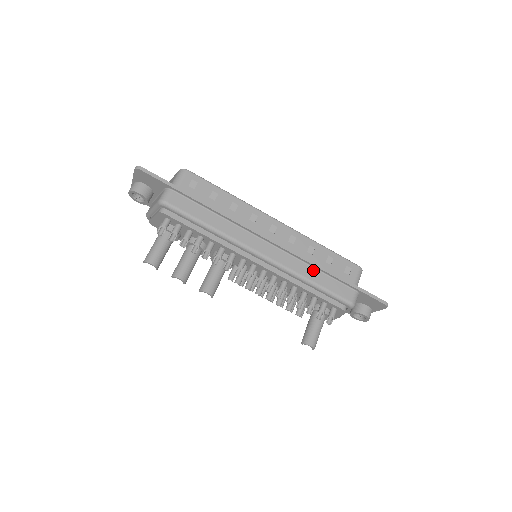
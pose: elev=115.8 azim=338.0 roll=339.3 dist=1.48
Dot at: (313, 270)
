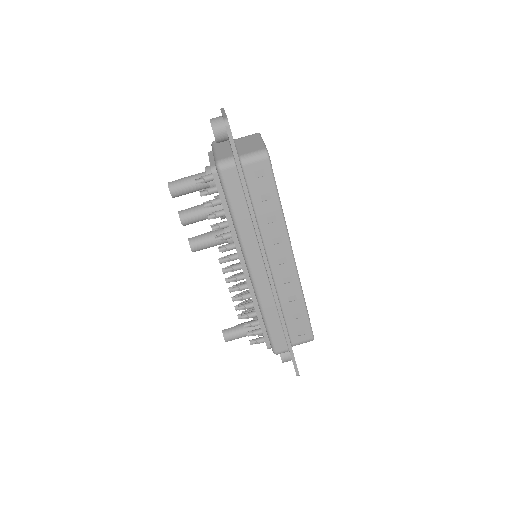
Dot at: (275, 312)
